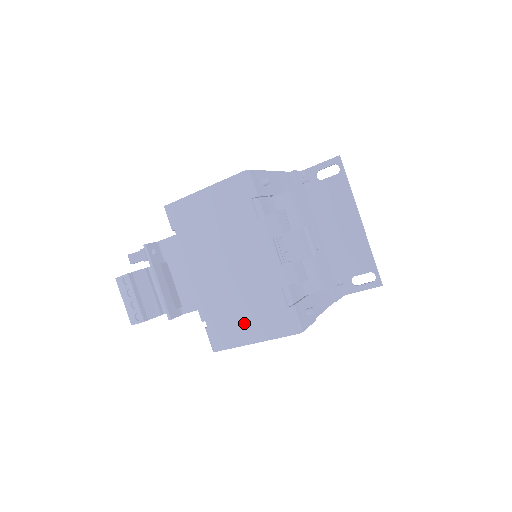
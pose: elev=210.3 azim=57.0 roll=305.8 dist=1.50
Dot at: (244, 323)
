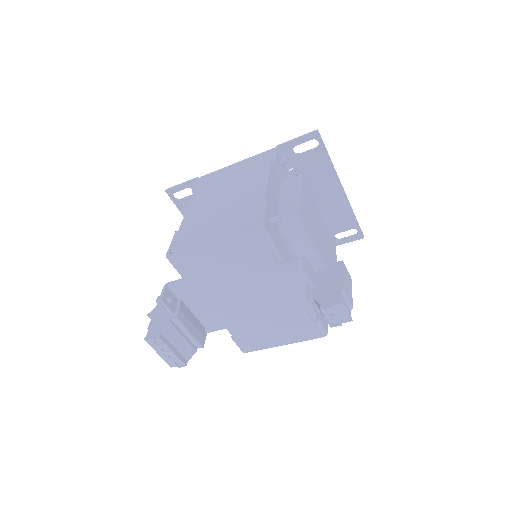
Dot at: (272, 334)
